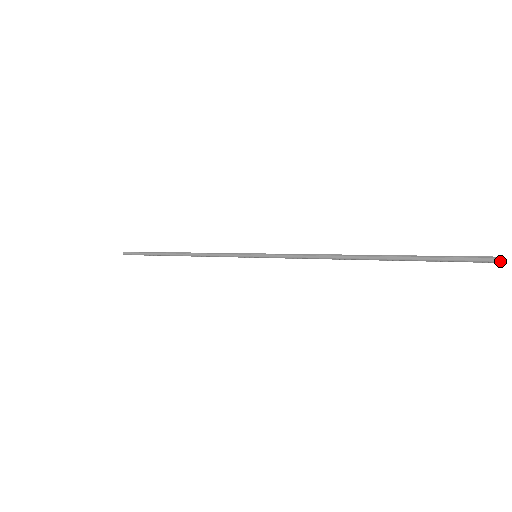
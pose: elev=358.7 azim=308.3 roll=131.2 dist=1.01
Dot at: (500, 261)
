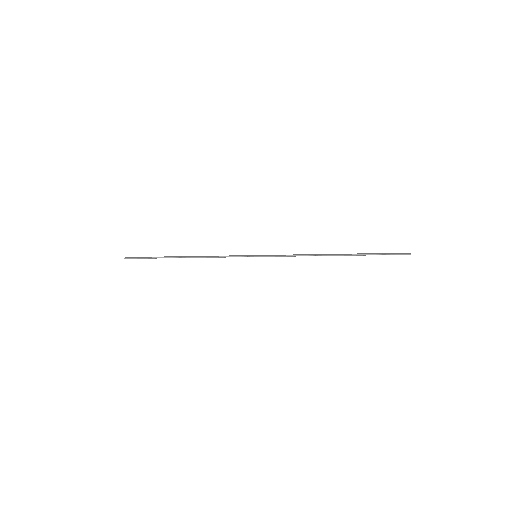
Dot at: occluded
